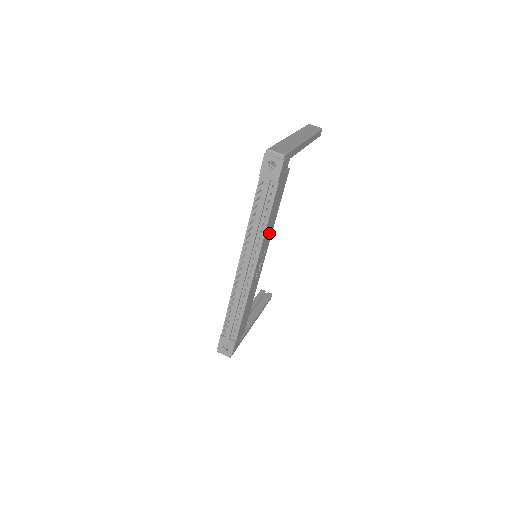
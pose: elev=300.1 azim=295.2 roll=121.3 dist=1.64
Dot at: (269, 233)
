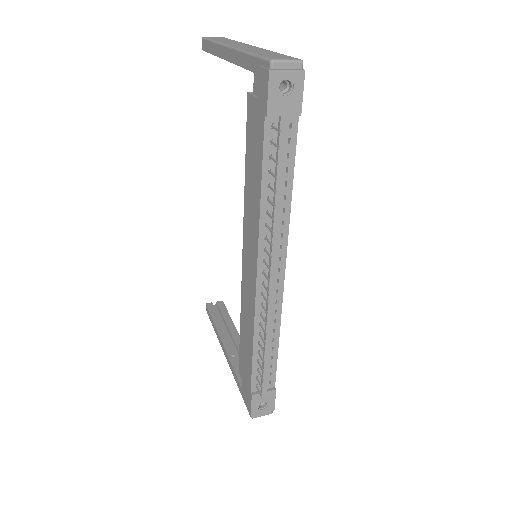
Dot at: occluded
